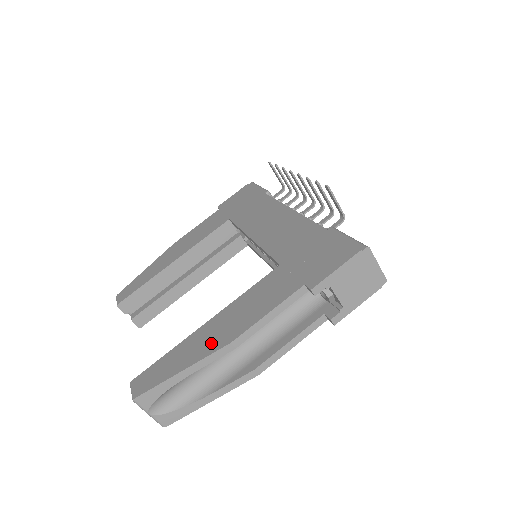
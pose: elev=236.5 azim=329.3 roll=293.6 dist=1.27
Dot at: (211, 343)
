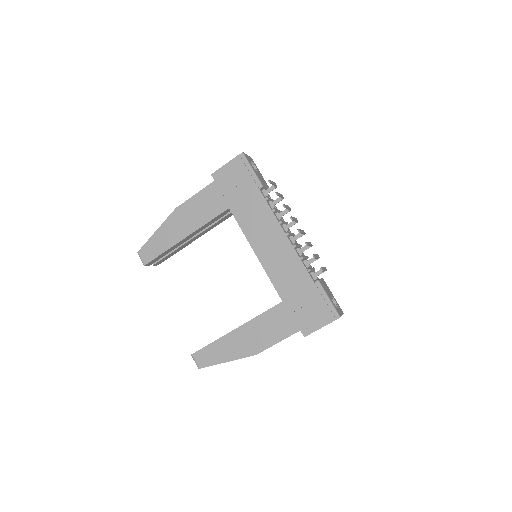
Dot at: (243, 349)
